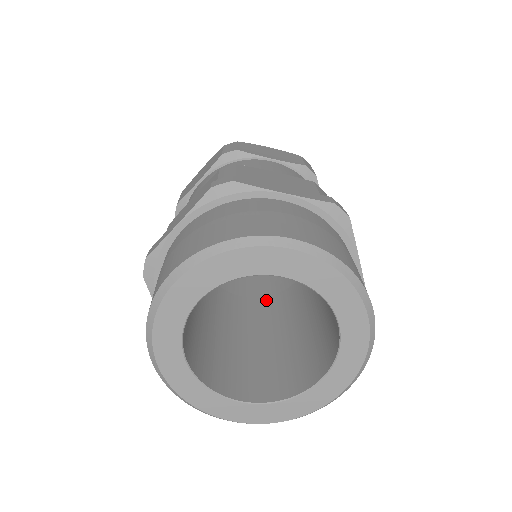
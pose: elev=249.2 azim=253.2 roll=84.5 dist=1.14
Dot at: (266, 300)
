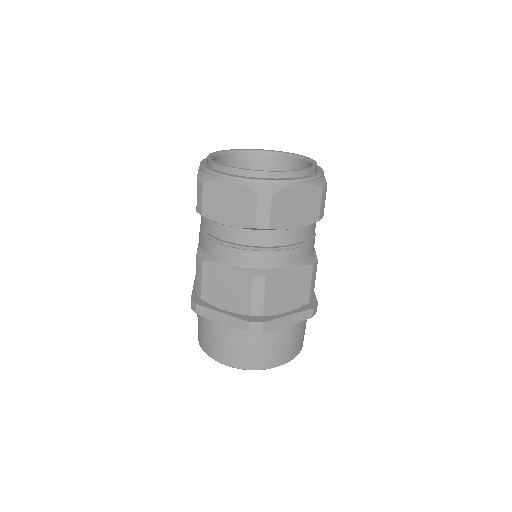
Dot at: occluded
